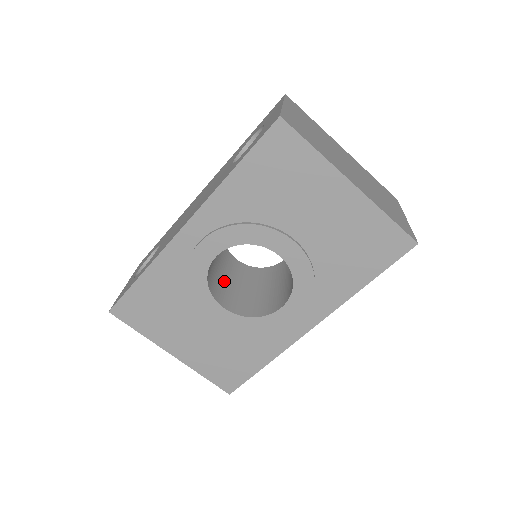
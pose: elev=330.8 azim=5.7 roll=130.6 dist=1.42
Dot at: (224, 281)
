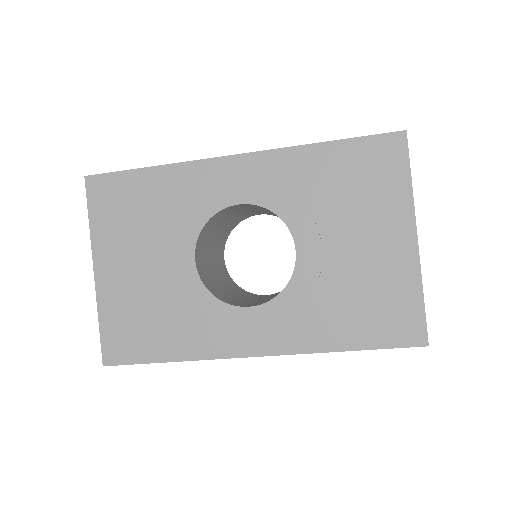
Dot at: (209, 251)
